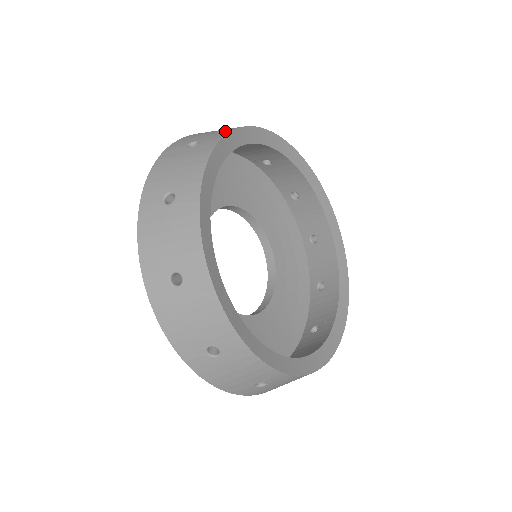
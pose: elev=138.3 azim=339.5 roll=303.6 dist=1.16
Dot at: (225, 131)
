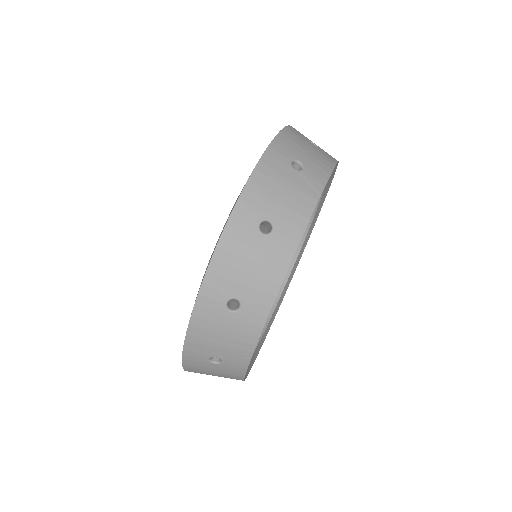
Dot at: occluded
